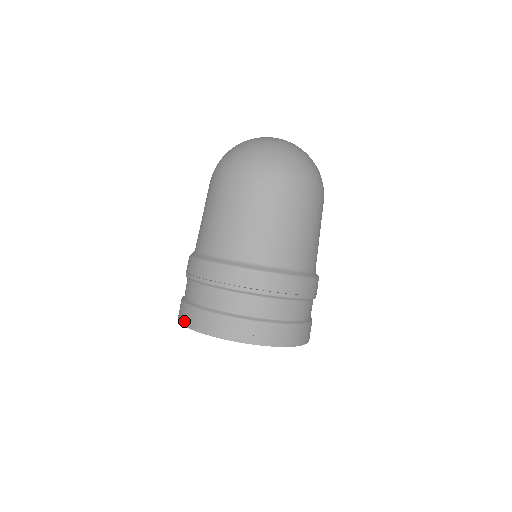
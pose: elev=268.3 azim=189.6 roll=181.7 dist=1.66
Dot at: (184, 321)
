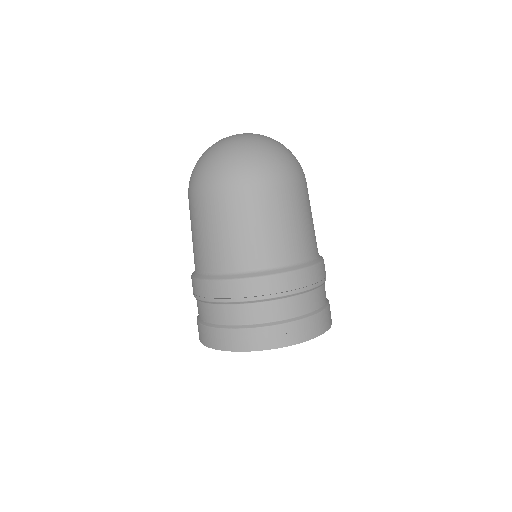
Dot at: (209, 343)
